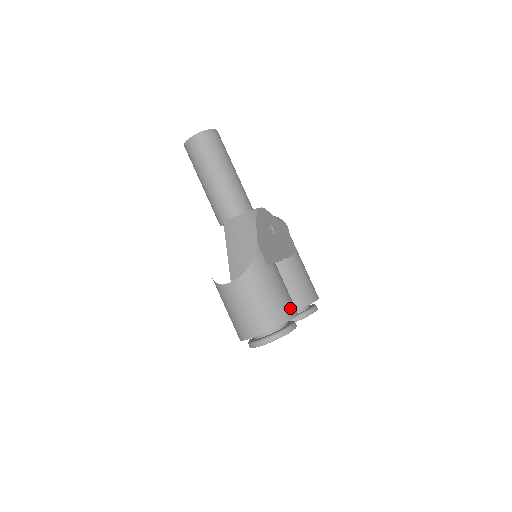
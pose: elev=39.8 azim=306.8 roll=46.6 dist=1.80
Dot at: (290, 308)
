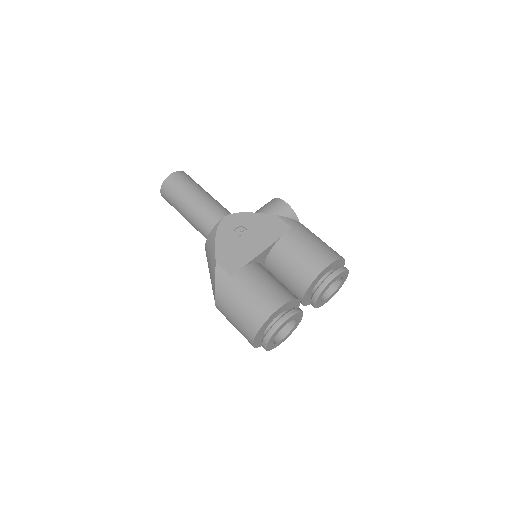
Dot at: (267, 305)
